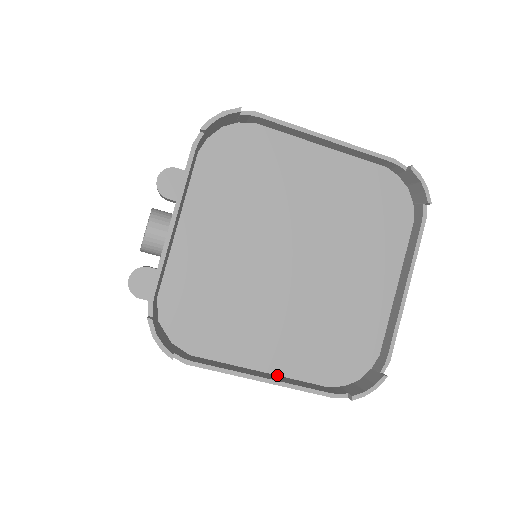
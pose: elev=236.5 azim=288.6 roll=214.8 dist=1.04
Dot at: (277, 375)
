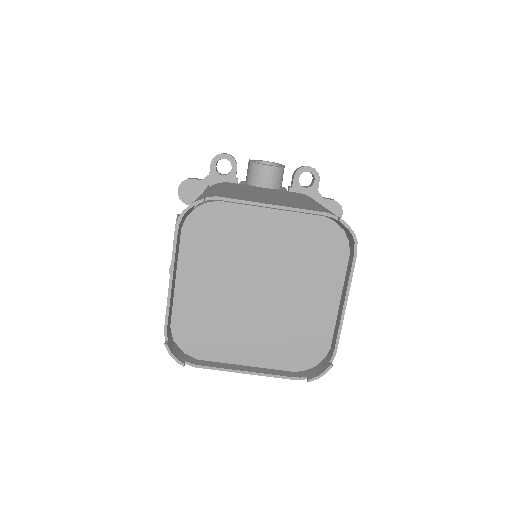
Dot at: (257, 367)
